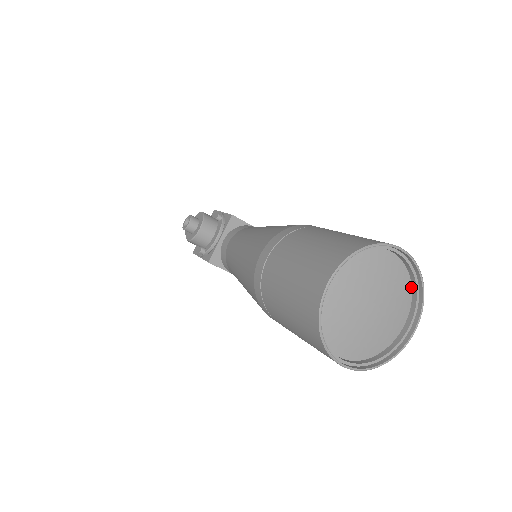
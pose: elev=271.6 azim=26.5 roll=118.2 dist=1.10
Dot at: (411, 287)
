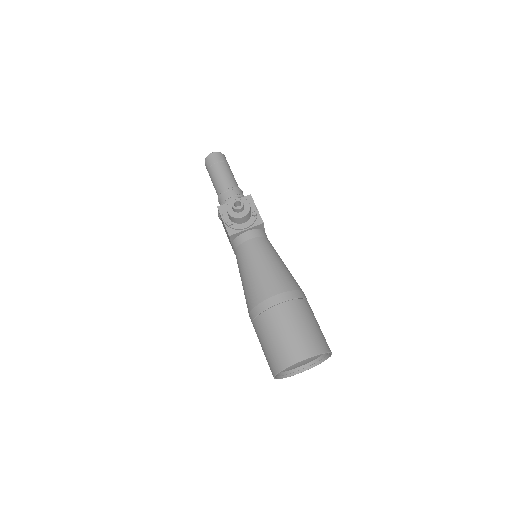
Dot at: (317, 358)
